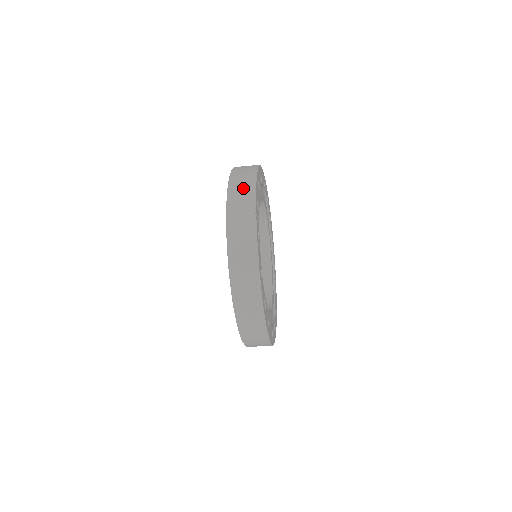
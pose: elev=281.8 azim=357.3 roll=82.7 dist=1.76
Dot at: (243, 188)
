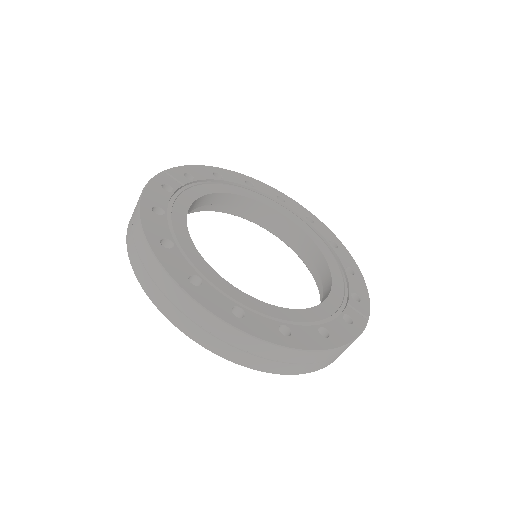
Dot at: occluded
